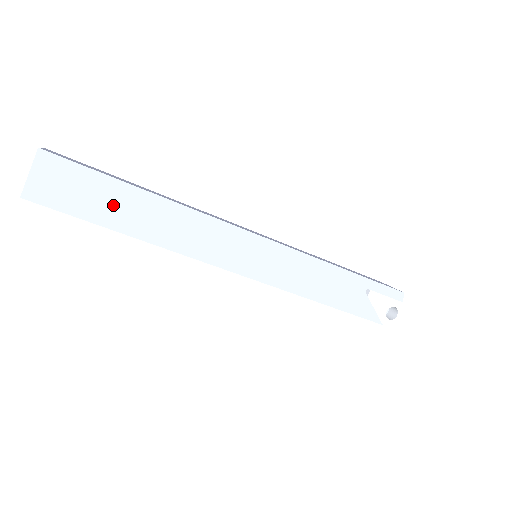
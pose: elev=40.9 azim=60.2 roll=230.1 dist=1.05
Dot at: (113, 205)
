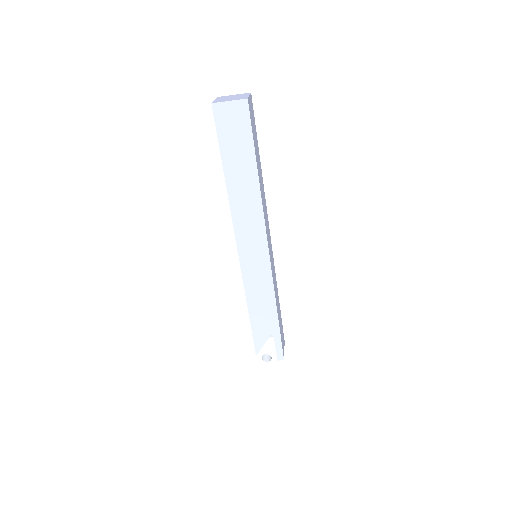
Dot at: (238, 158)
